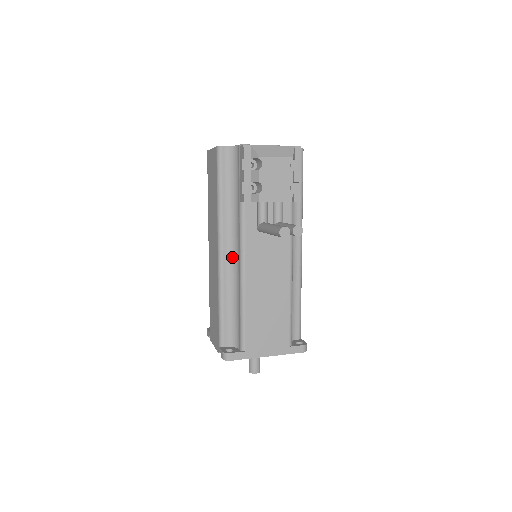
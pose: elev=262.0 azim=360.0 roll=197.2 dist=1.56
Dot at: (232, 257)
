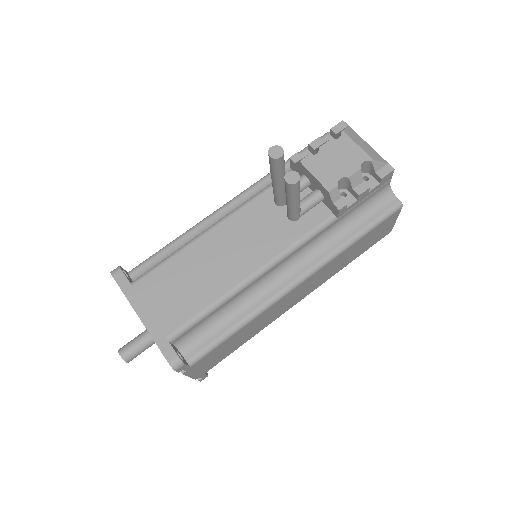
Dot at: occluded
